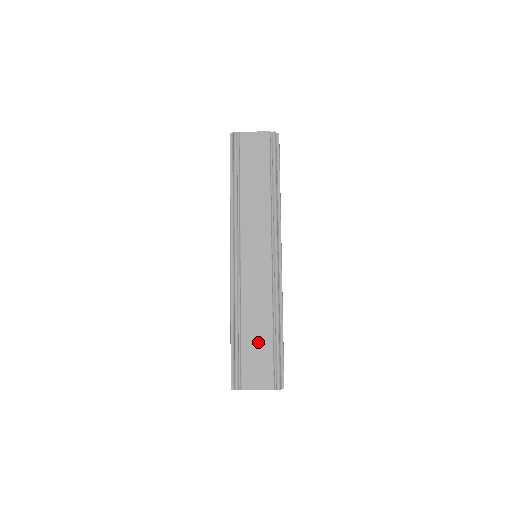
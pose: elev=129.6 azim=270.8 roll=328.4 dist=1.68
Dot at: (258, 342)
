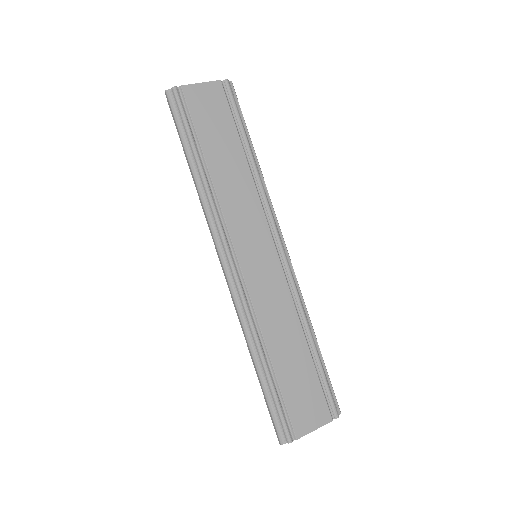
Dot at: (296, 369)
